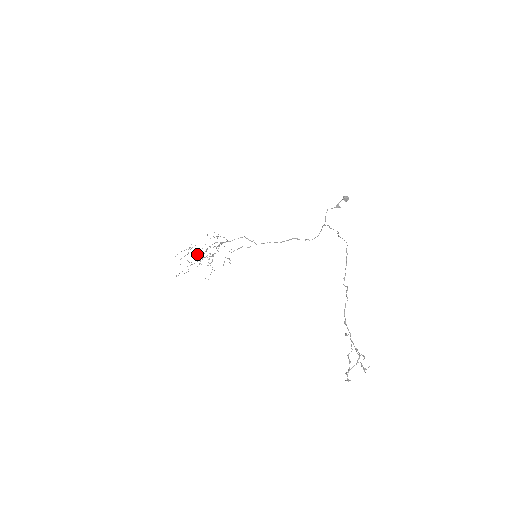
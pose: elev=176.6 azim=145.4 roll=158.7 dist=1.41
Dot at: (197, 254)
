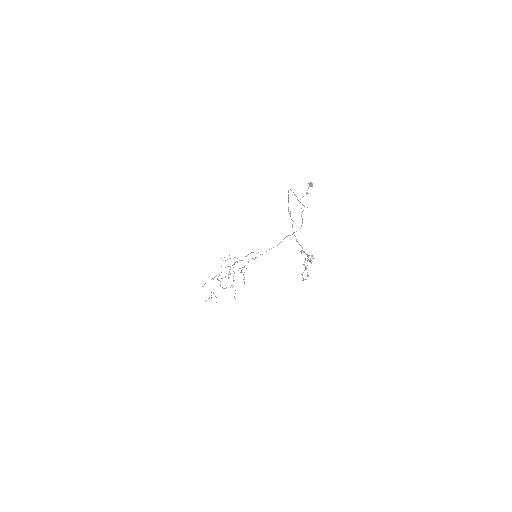
Dot at: occluded
